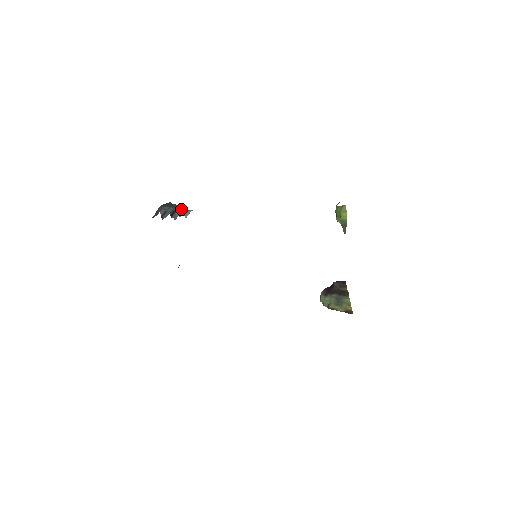
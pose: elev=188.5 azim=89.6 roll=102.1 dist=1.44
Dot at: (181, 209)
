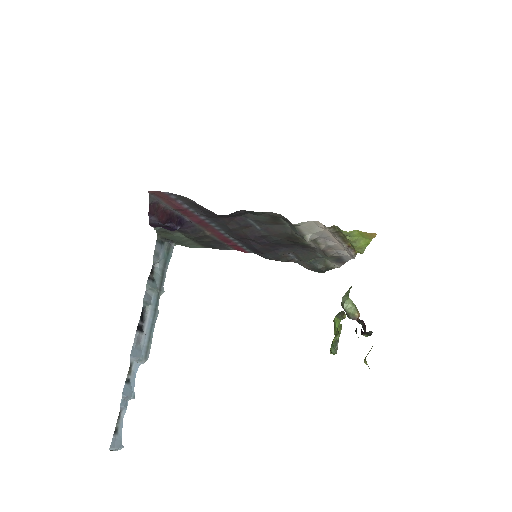
Dot at: (144, 349)
